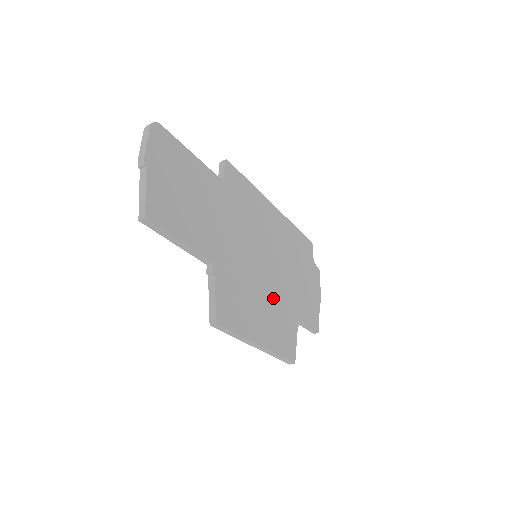
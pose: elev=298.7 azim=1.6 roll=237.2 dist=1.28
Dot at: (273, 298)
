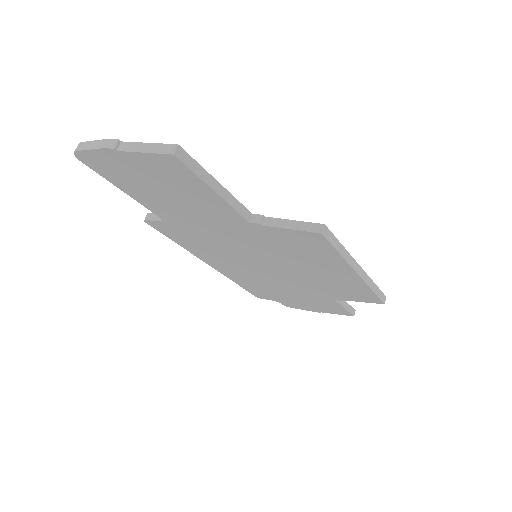
Dot at: occluded
